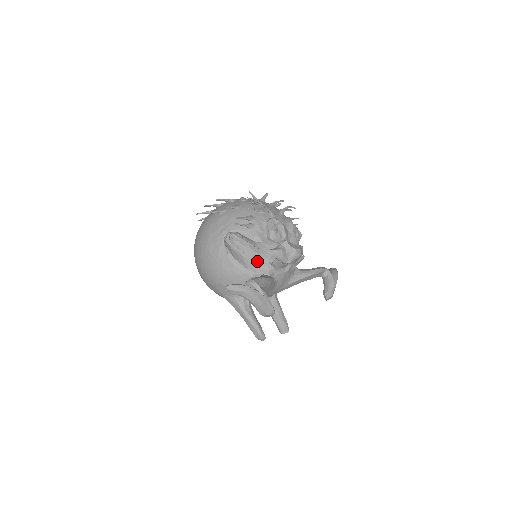
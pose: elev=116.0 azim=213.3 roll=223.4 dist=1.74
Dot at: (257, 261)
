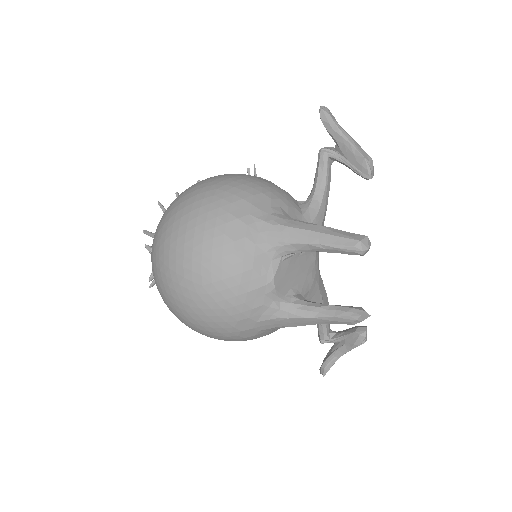
Dot at: occluded
